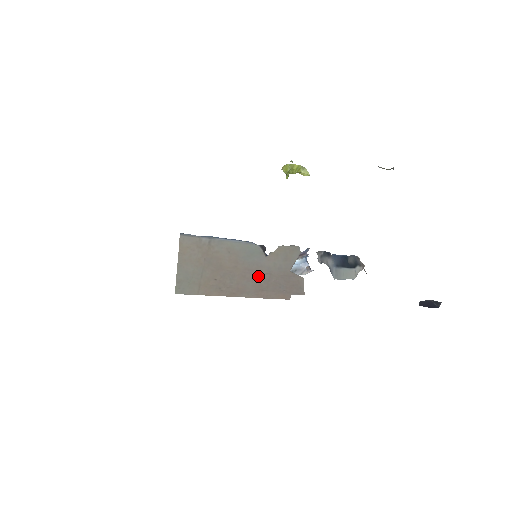
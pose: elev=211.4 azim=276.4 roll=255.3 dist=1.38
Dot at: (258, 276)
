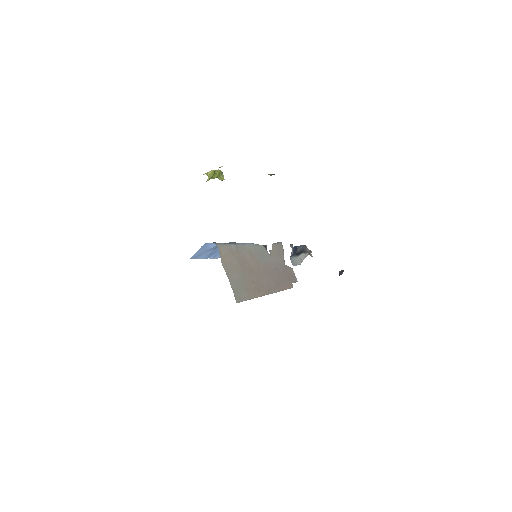
Dot at: (272, 273)
